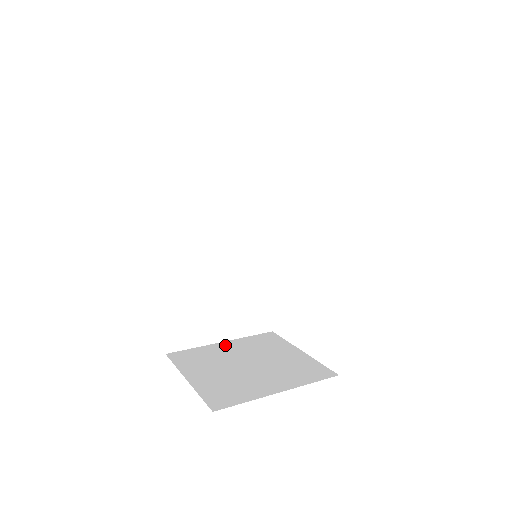
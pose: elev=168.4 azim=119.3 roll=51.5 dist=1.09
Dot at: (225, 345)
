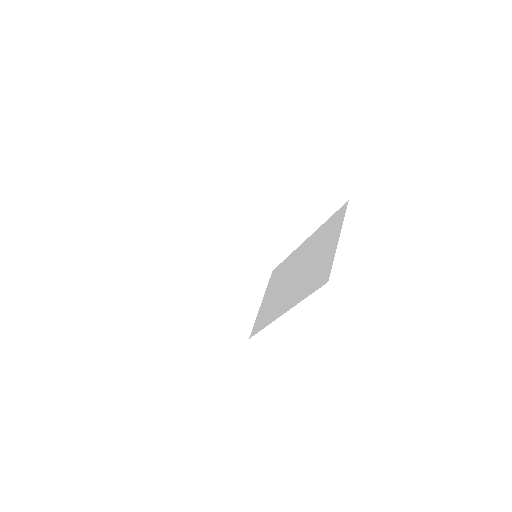
Dot at: (197, 275)
